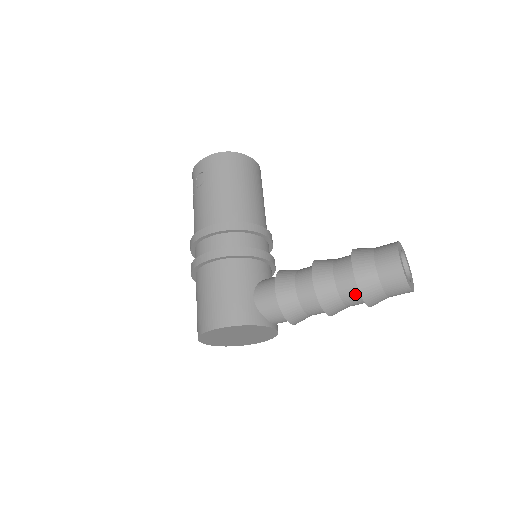
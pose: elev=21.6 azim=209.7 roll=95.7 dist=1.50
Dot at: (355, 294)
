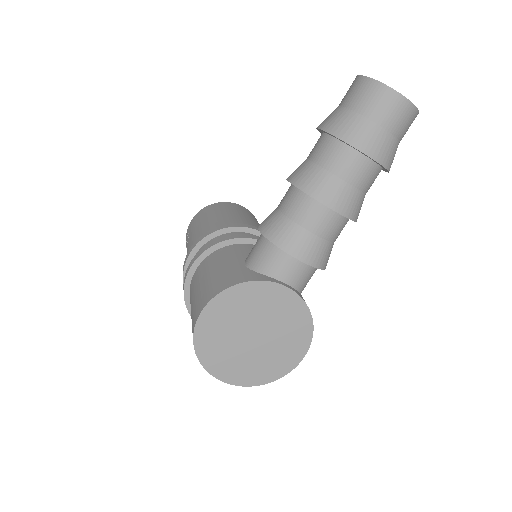
Dot at: (341, 152)
